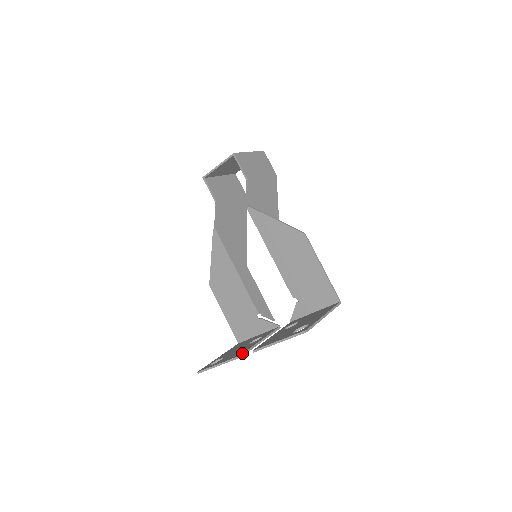
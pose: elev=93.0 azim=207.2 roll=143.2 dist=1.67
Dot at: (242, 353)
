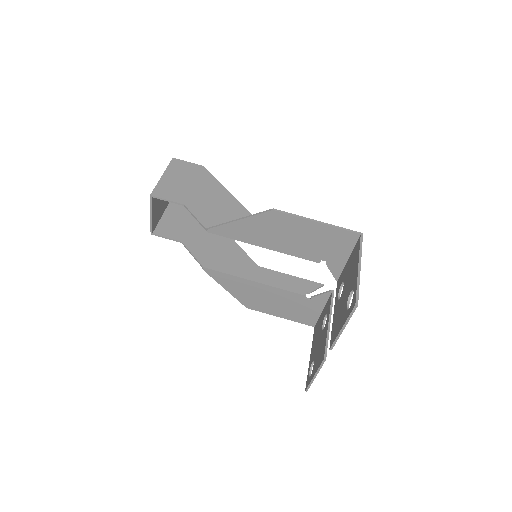
Dot at: (323, 354)
